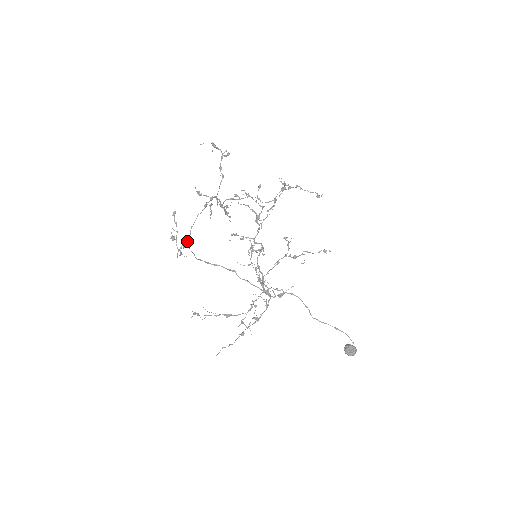
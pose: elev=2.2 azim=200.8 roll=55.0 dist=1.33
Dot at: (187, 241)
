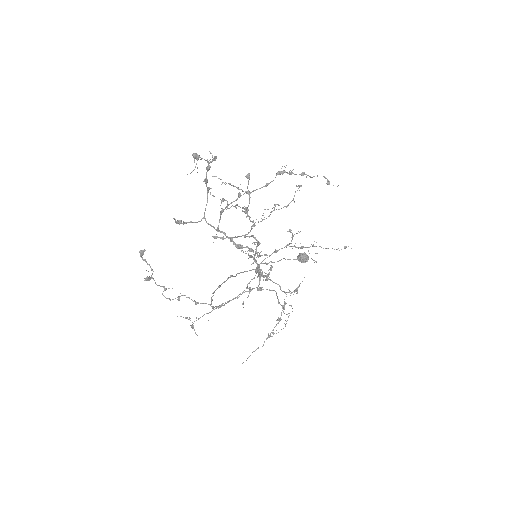
Dot at: occluded
